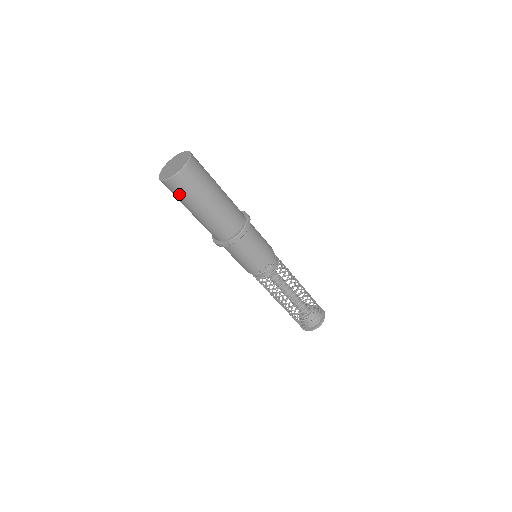
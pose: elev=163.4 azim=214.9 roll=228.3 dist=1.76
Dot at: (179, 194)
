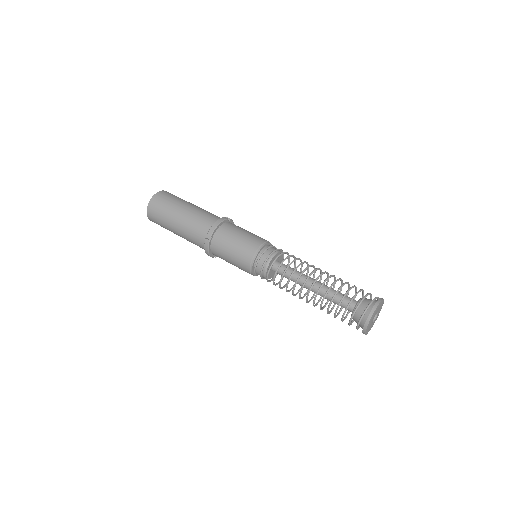
Dot at: (158, 217)
